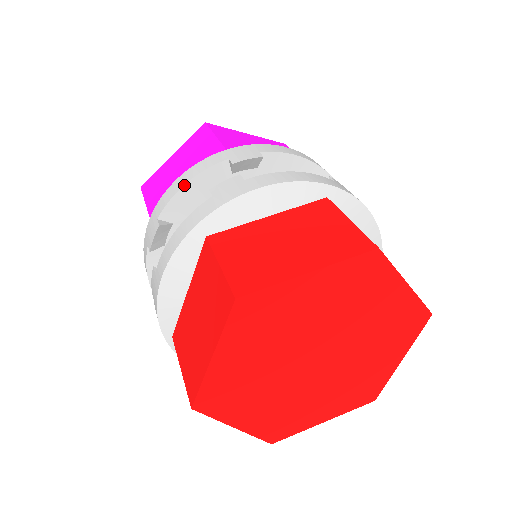
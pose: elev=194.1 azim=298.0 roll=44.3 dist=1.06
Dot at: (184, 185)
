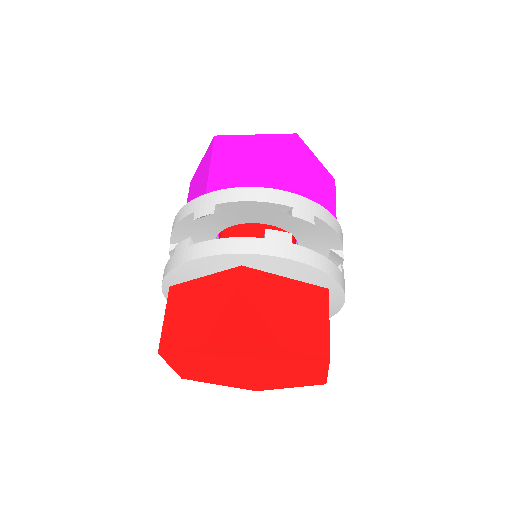
Dot at: (174, 227)
